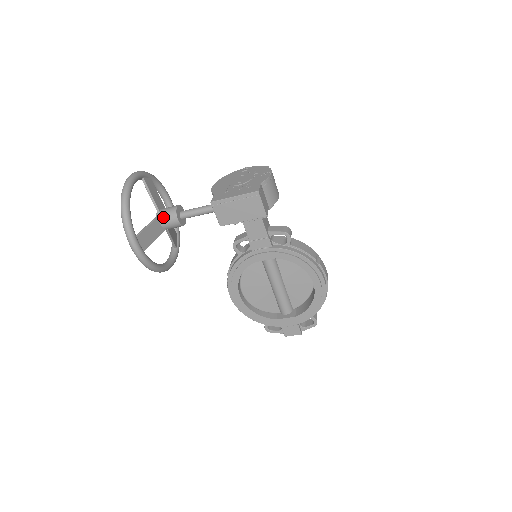
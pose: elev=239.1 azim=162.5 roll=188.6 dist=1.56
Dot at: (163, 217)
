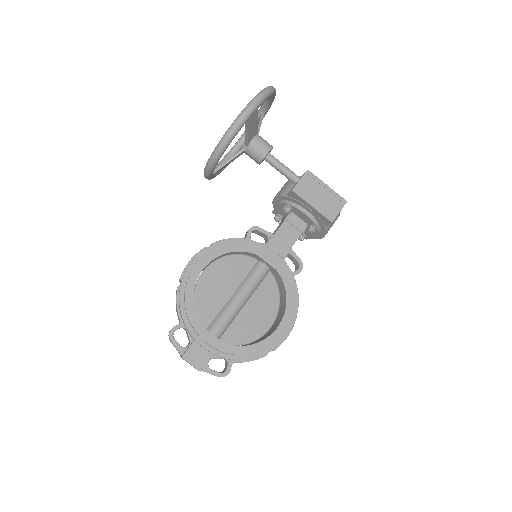
Dot at: (260, 137)
